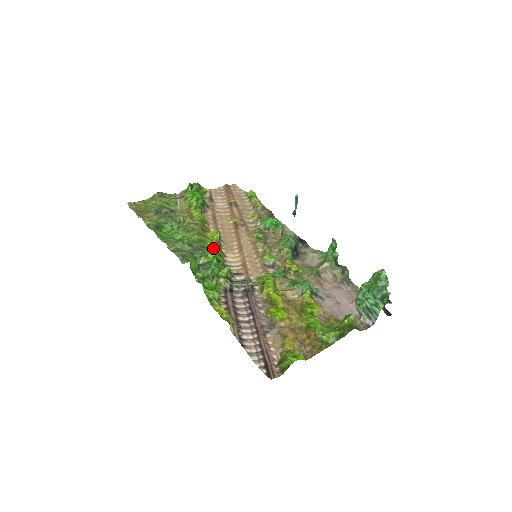
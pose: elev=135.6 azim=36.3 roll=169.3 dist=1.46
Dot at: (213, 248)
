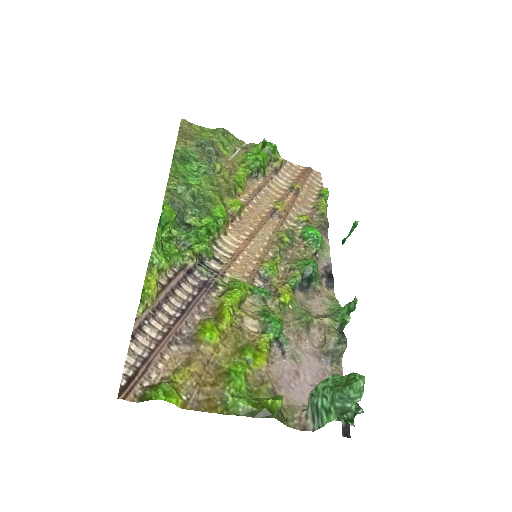
Dot at: (216, 216)
